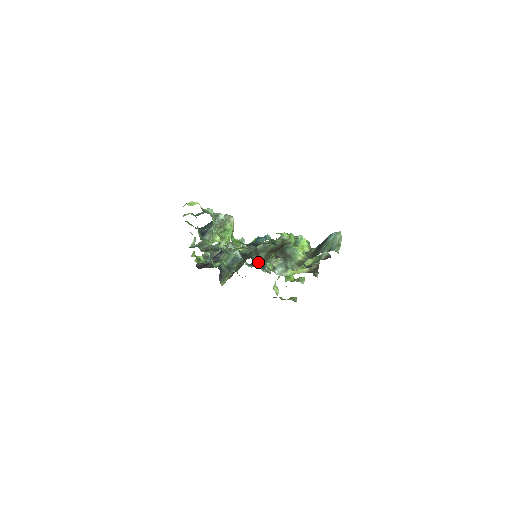
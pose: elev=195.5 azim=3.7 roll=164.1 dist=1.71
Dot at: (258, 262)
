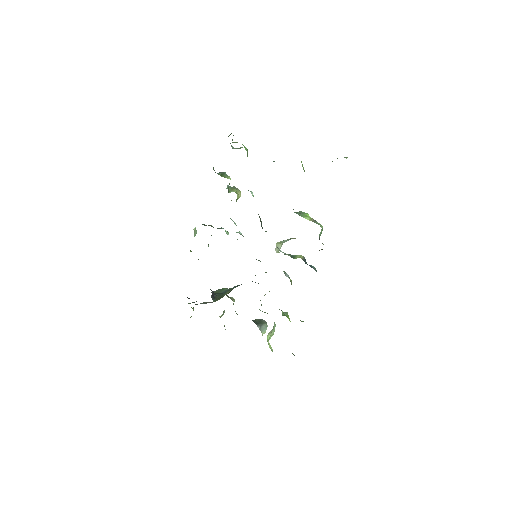
Dot at: occluded
